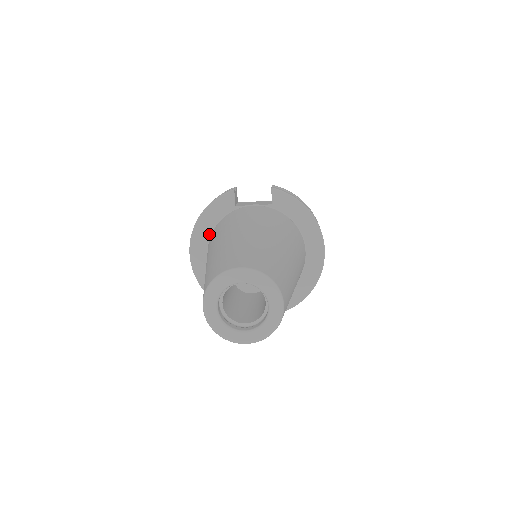
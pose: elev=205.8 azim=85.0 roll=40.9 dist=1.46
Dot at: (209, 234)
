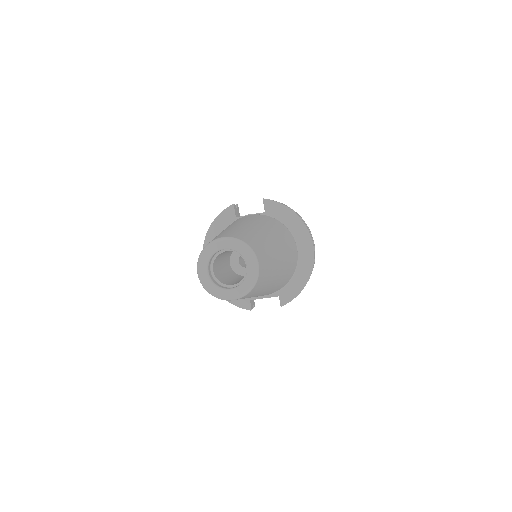
Dot at: occluded
